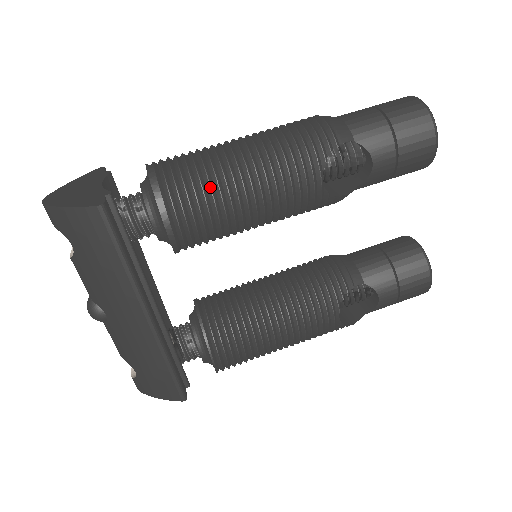
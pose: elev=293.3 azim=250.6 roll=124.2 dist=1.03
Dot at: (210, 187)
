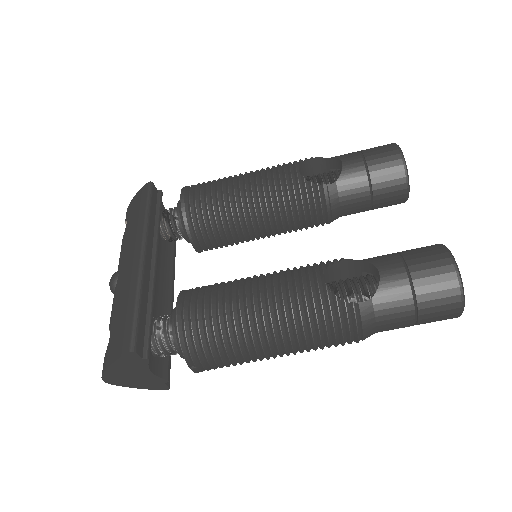
Dot at: occluded
